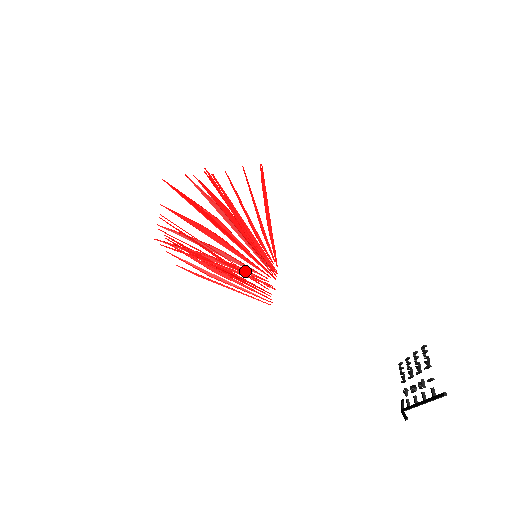
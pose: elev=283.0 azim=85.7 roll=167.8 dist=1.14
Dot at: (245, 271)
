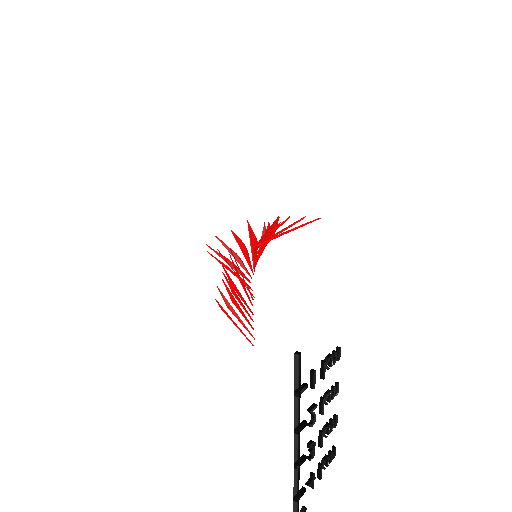
Dot at: (242, 274)
